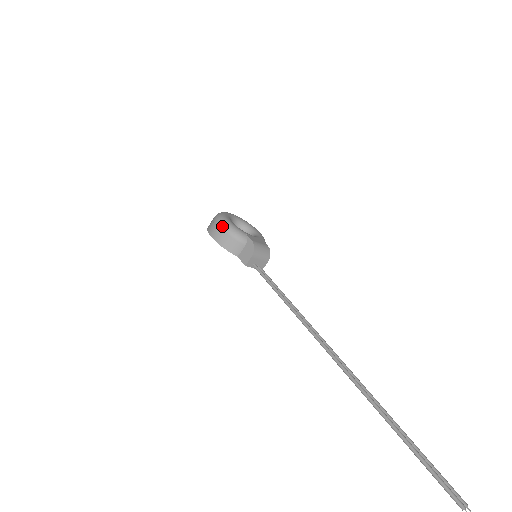
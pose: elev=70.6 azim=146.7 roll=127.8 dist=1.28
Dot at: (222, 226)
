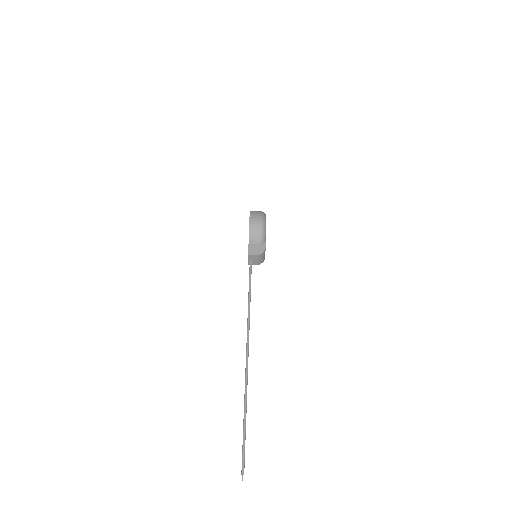
Dot at: (262, 223)
